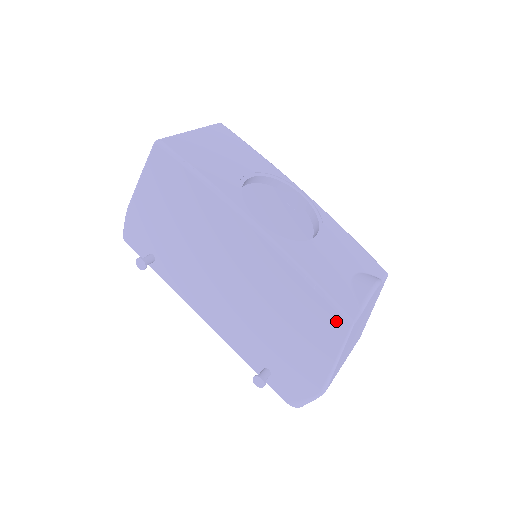
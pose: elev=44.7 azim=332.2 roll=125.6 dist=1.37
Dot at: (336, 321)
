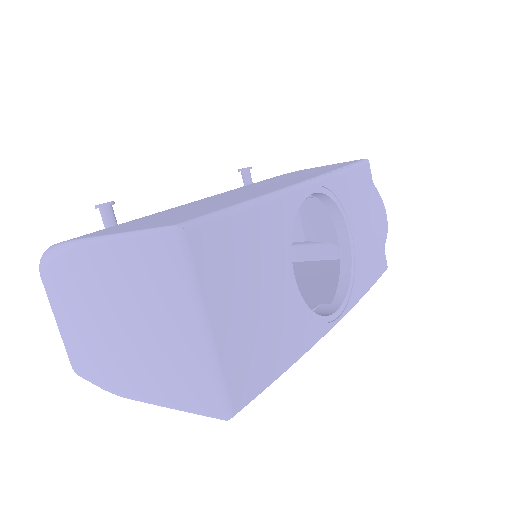
Dot at: occluded
